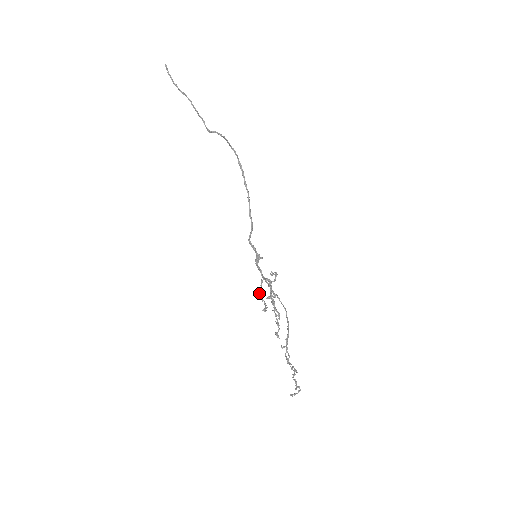
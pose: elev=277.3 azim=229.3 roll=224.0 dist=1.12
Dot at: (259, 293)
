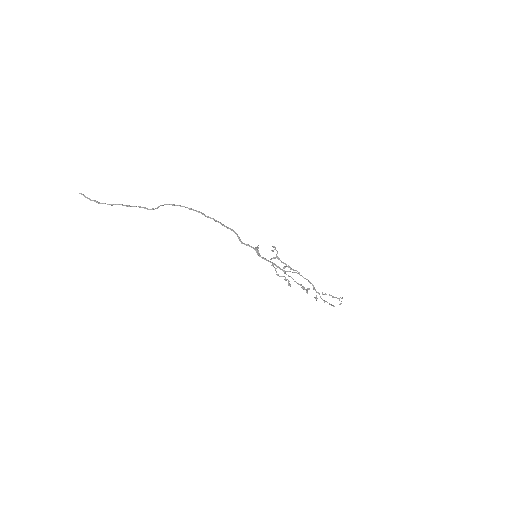
Dot at: (277, 275)
